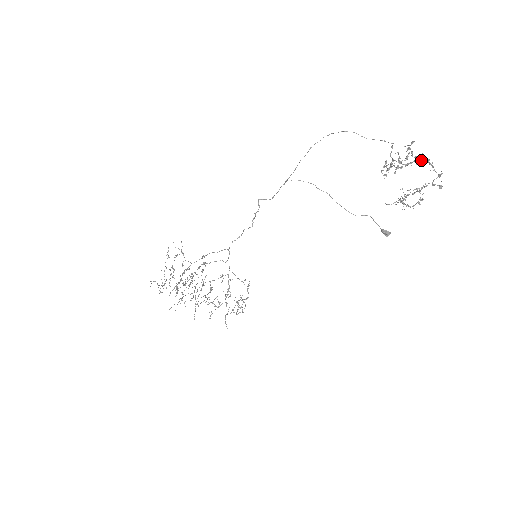
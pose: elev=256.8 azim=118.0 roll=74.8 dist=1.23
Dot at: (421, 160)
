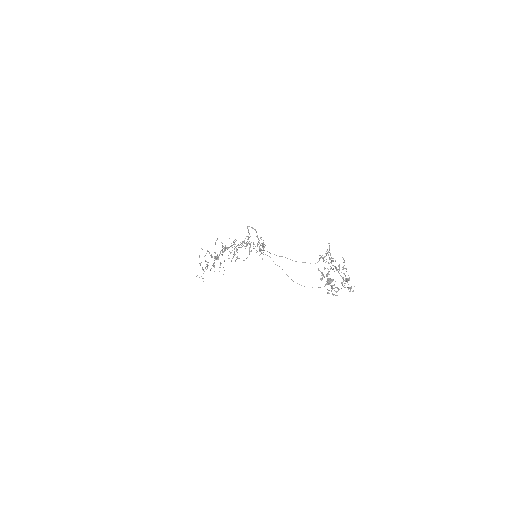
Dot at: occluded
